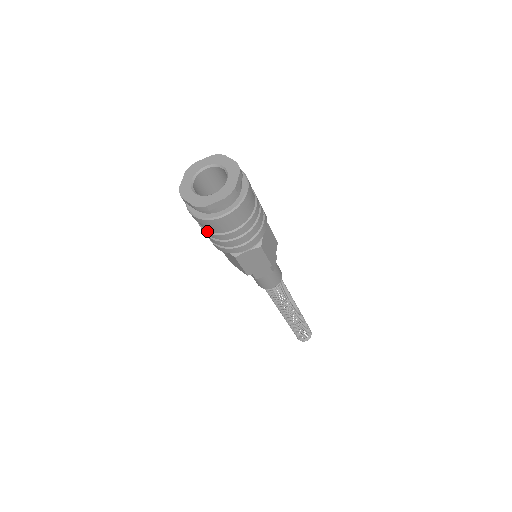
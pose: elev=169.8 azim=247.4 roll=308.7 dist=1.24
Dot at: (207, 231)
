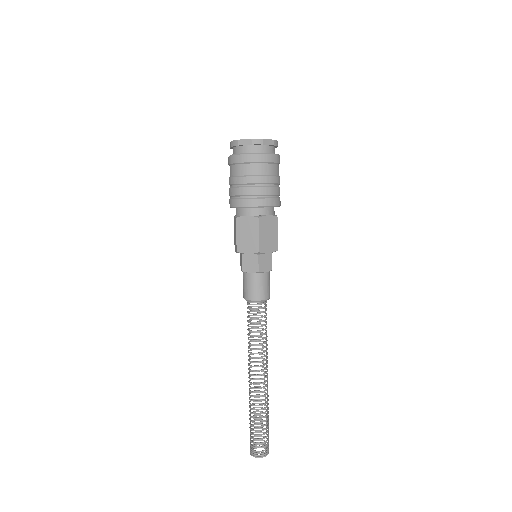
Dot at: (248, 175)
